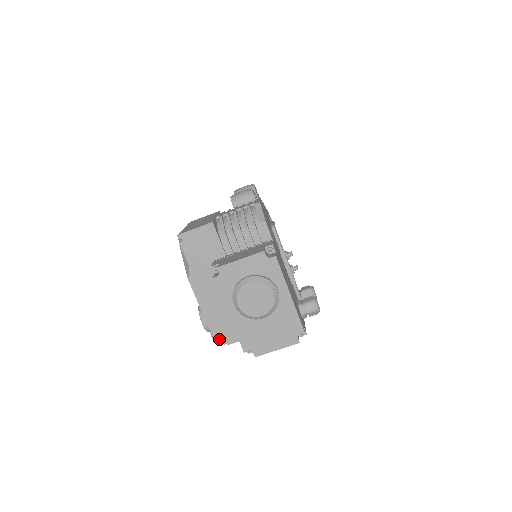
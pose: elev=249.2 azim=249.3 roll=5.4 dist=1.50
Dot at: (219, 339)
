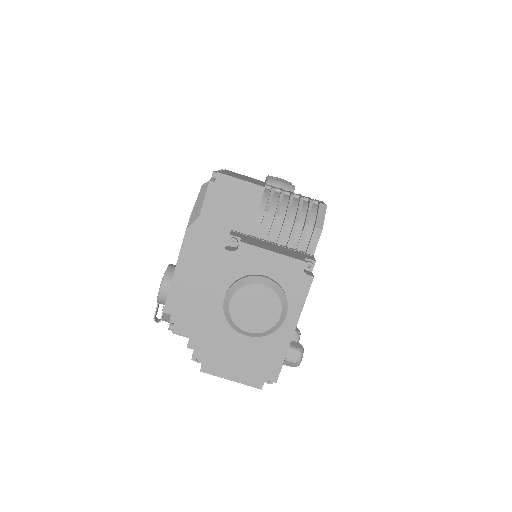
Dot at: (166, 319)
